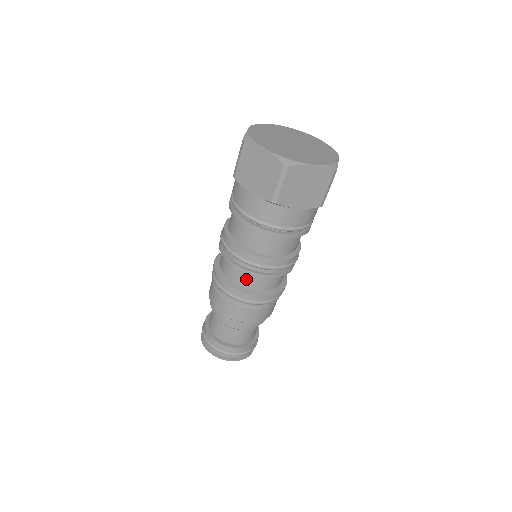
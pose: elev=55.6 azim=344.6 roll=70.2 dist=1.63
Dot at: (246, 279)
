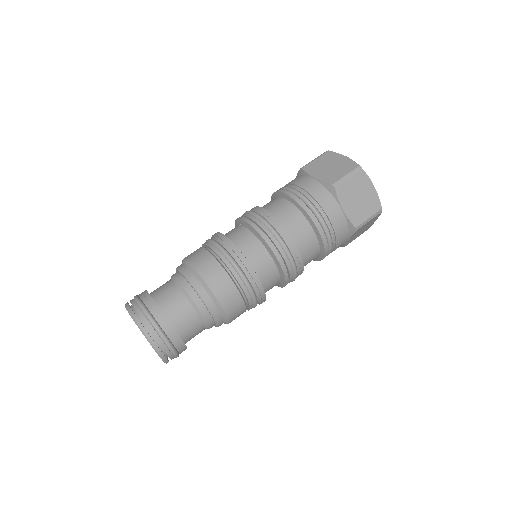
Dot at: (251, 246)
